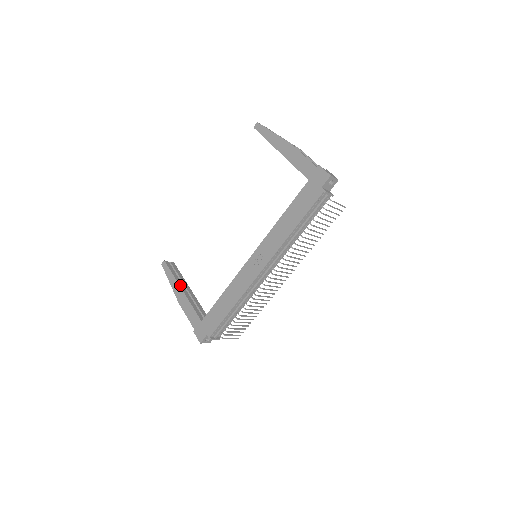
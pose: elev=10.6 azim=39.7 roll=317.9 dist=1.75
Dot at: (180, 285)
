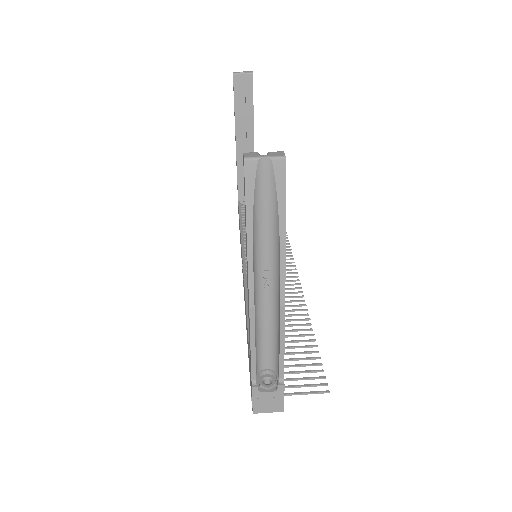
Dot at: (237, 134)
